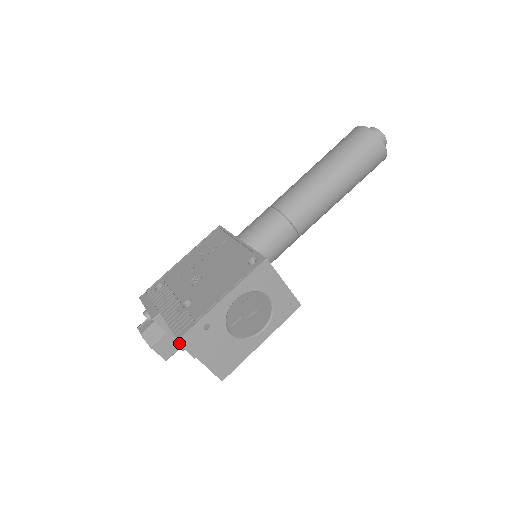
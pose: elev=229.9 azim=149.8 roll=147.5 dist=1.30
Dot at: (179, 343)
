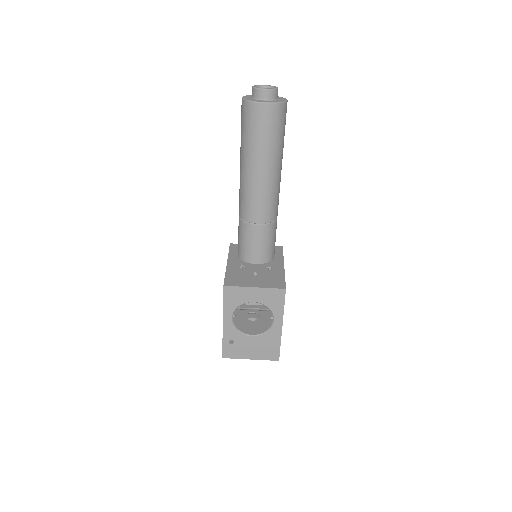
Dot at: occluded
